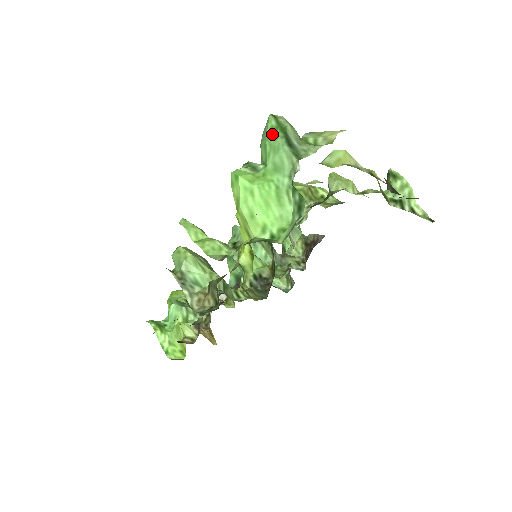
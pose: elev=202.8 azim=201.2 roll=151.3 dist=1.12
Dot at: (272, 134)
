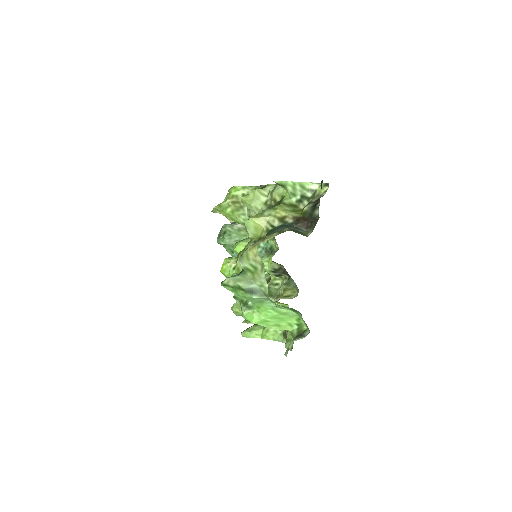
Dot at: (237, 293)
